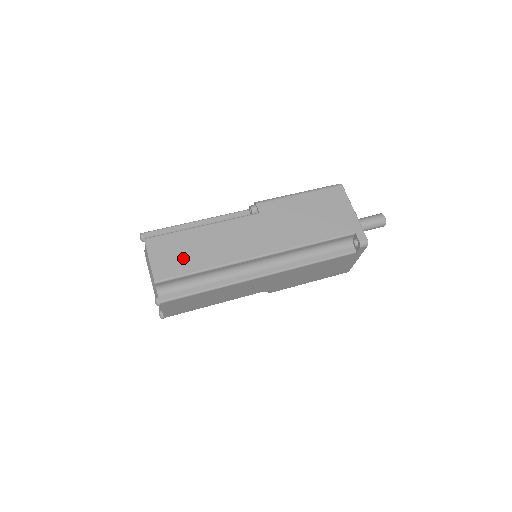
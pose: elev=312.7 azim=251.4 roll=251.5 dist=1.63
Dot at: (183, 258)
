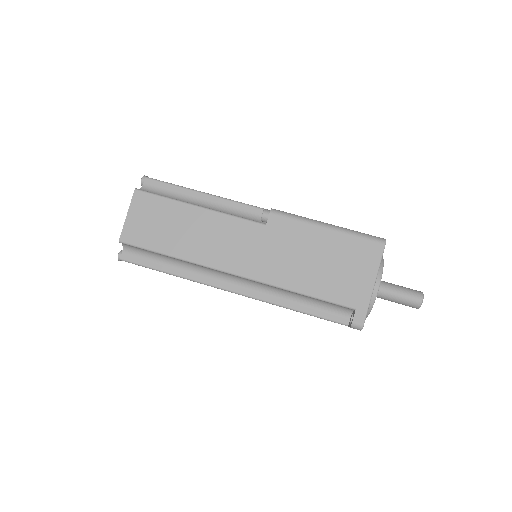
Dot at: (159, 231)
